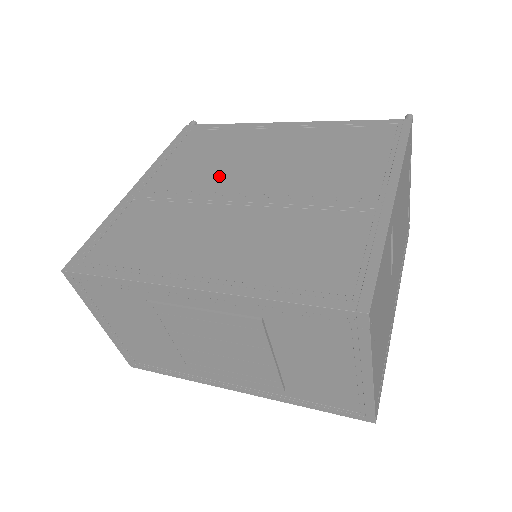
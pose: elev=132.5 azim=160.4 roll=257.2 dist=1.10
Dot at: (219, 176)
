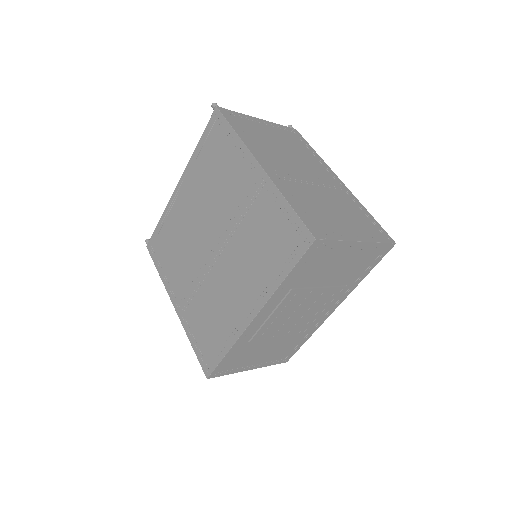
Dot at: (193, 254)
